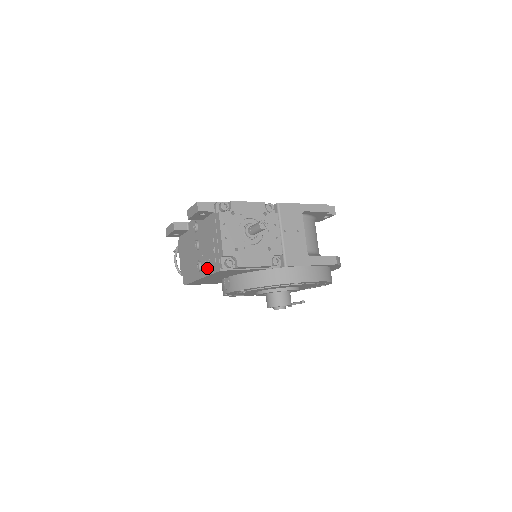
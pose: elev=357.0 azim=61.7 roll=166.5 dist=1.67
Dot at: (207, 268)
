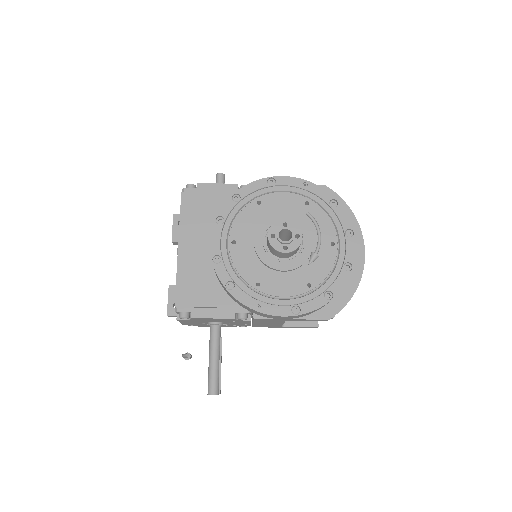
Dot at: occluded
